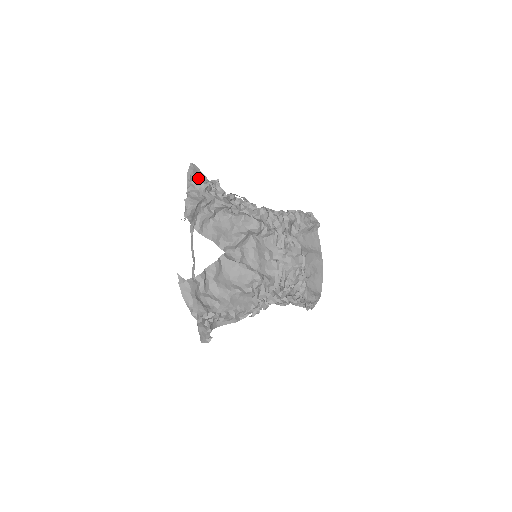
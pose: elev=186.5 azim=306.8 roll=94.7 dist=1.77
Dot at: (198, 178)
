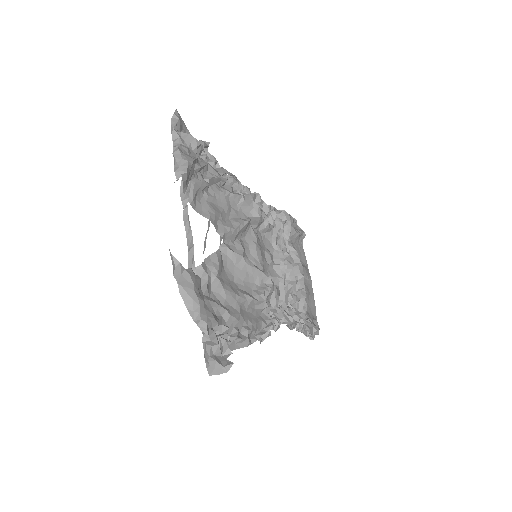
Dot at: occluded
